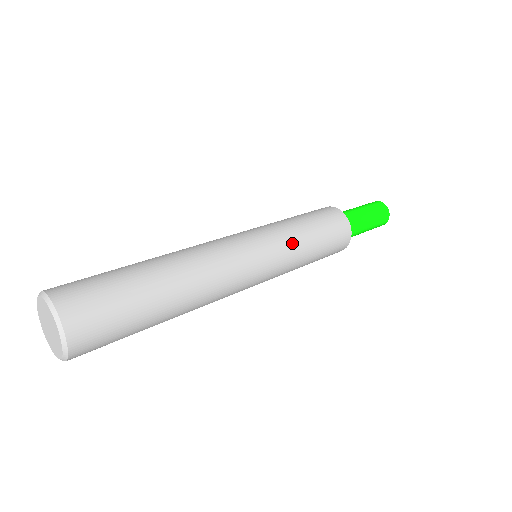
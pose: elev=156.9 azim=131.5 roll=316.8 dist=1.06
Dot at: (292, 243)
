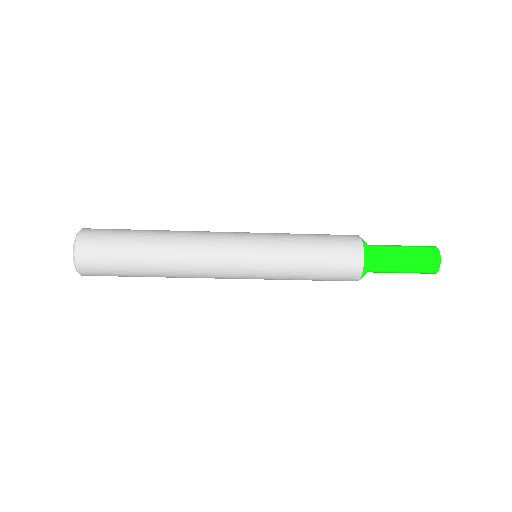
Dot at: (282, 247)
